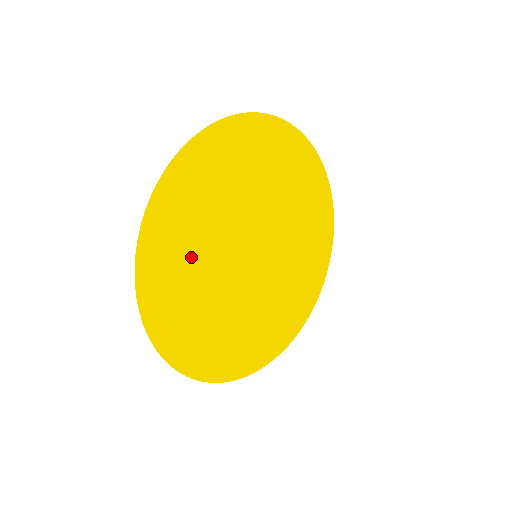
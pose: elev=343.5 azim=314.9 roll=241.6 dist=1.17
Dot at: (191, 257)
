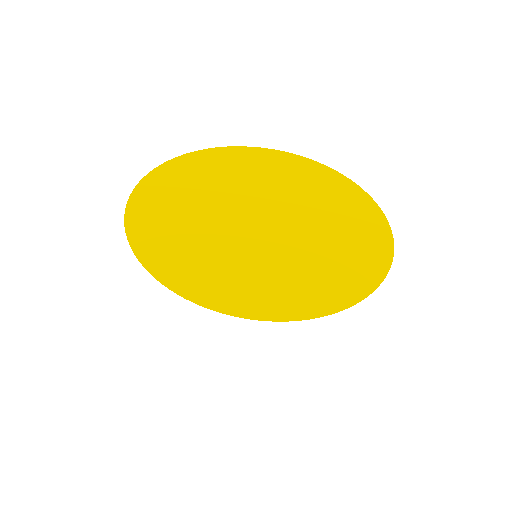
Dot at: (187, 218)
